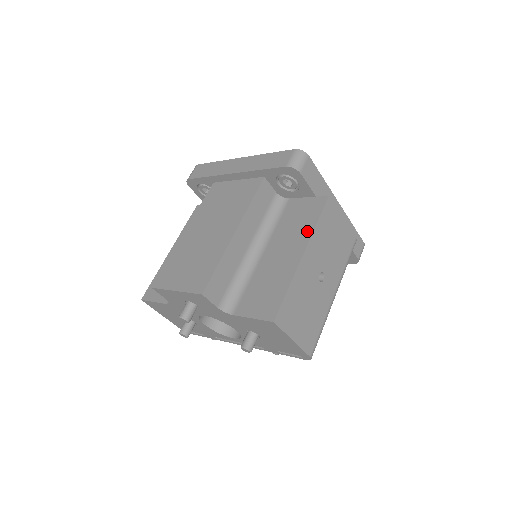
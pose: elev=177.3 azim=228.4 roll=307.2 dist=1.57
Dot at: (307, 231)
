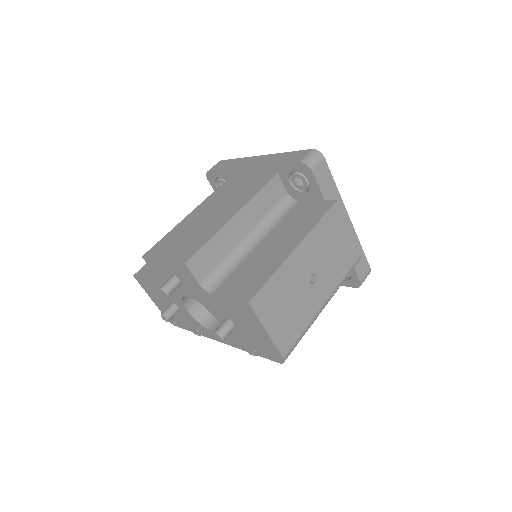
Dot at: (307, 228)
